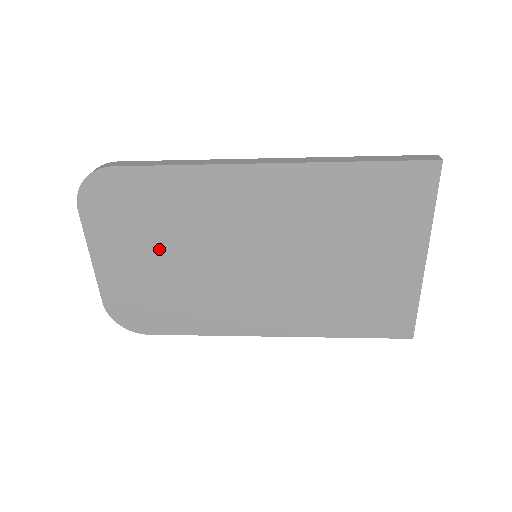
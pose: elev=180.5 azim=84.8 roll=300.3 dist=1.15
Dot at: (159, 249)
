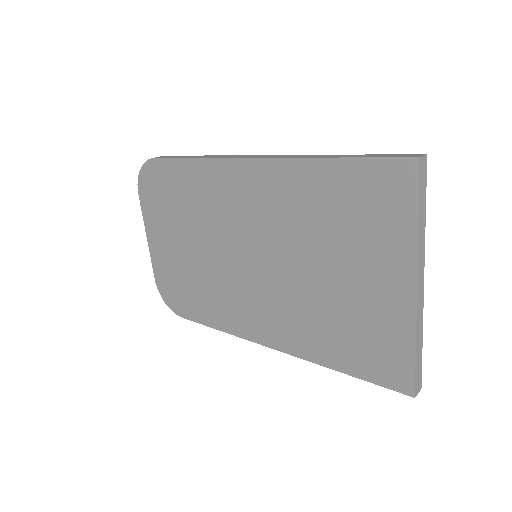
Dot at: (185, 236)
